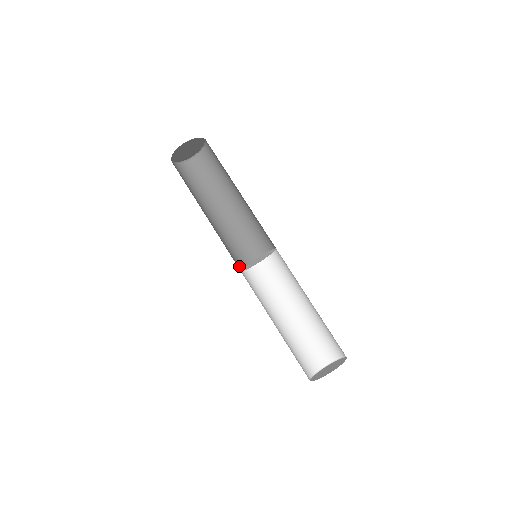
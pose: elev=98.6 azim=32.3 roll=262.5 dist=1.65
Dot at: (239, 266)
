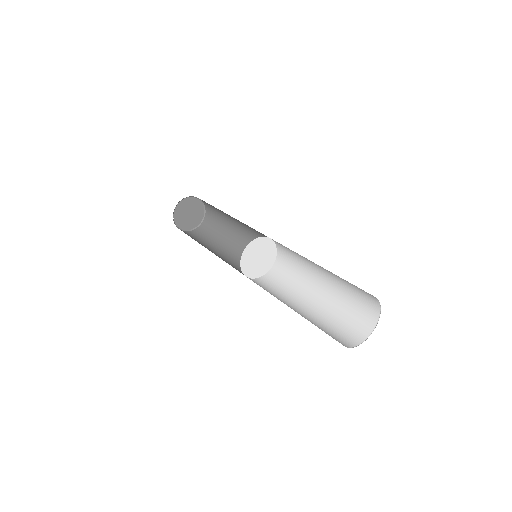
Dot at: occluded
